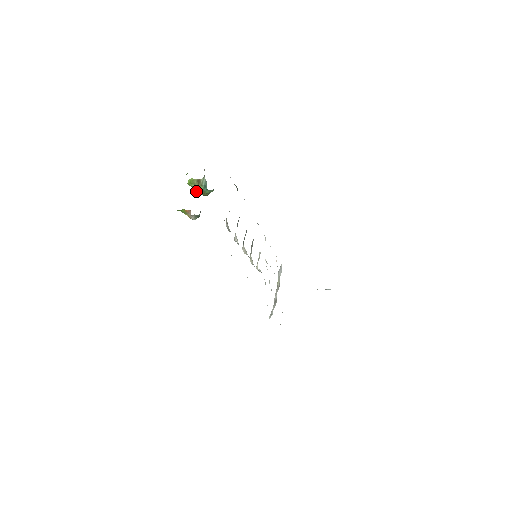
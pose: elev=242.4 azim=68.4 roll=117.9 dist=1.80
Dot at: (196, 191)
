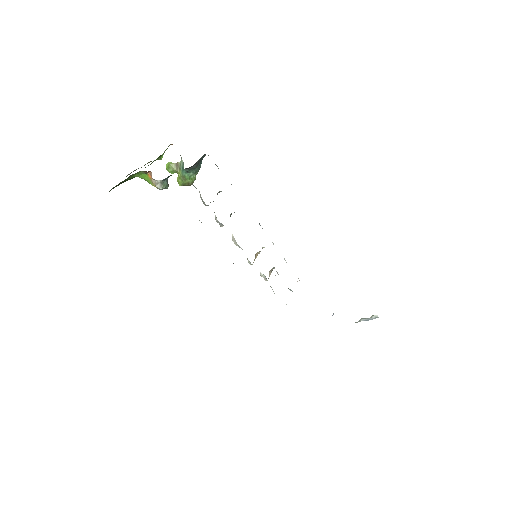
Dot at: (177, 180)
